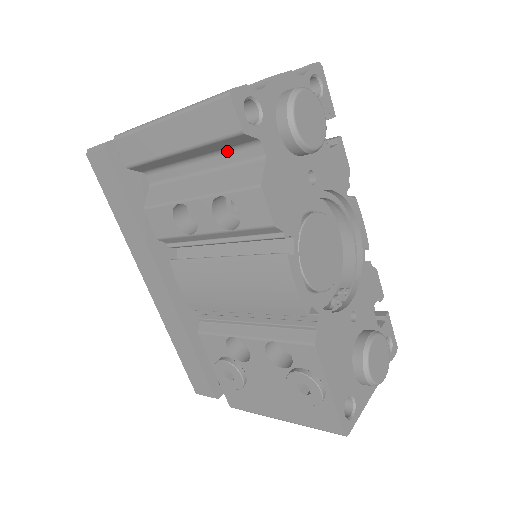
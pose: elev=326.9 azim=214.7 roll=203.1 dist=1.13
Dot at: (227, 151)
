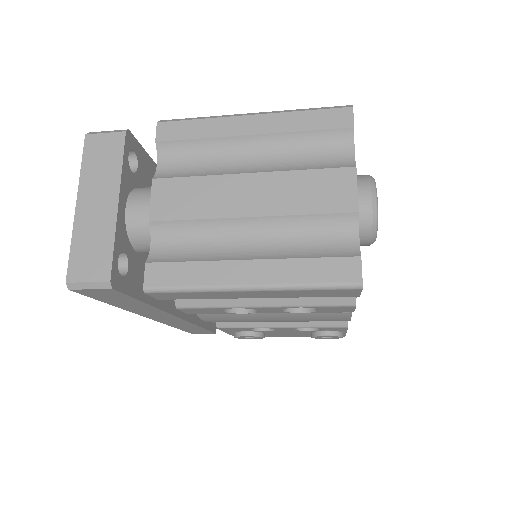
Dot at: occluded
